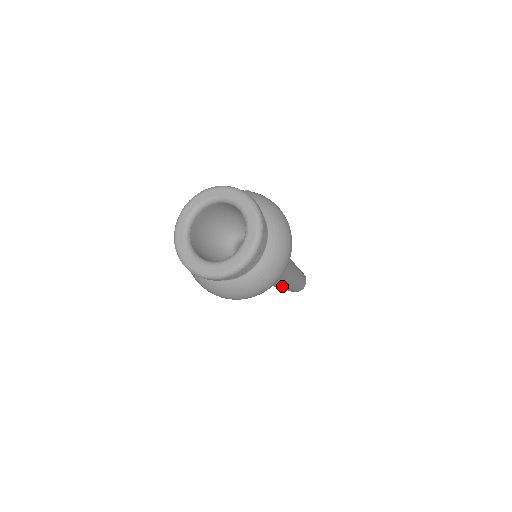
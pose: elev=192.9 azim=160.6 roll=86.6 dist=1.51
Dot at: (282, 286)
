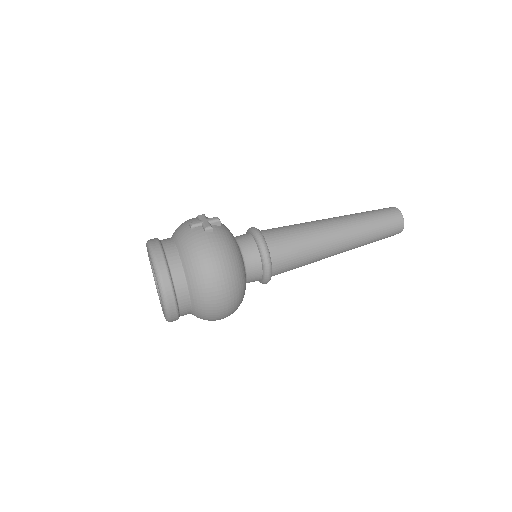
Dot at: occluded
